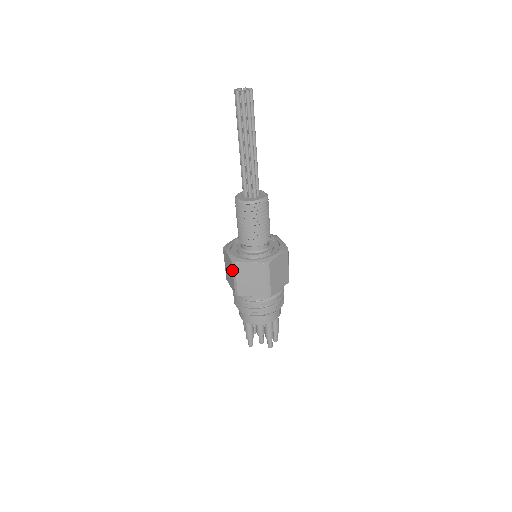
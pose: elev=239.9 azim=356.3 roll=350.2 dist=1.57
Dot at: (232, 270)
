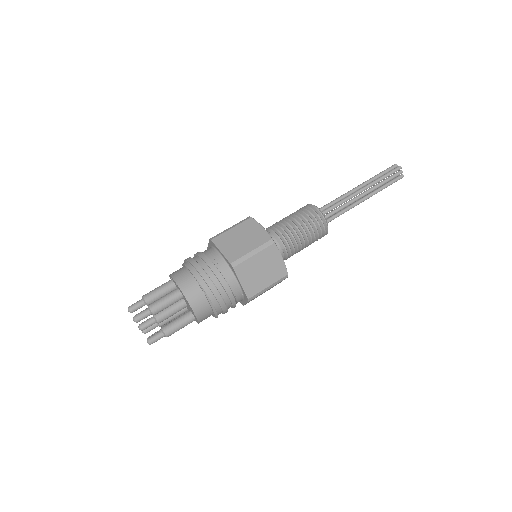
Dot at: (261, 244)
